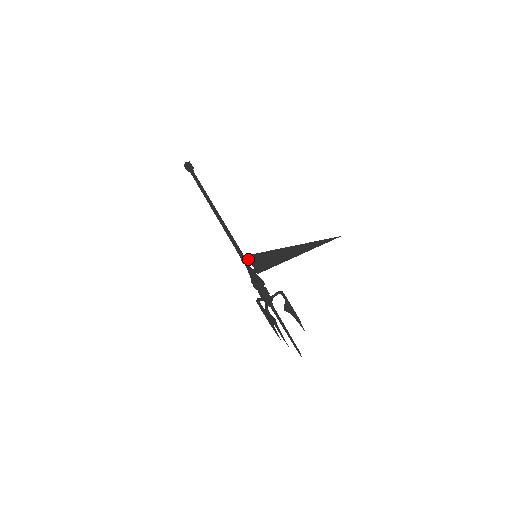
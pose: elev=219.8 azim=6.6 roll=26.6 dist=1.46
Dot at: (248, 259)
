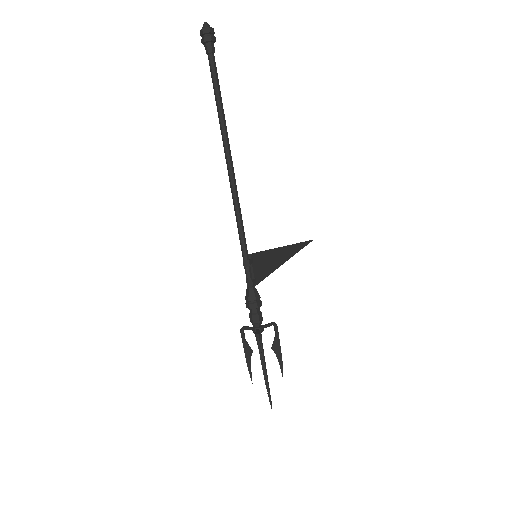
Dot at: (251, 262)
